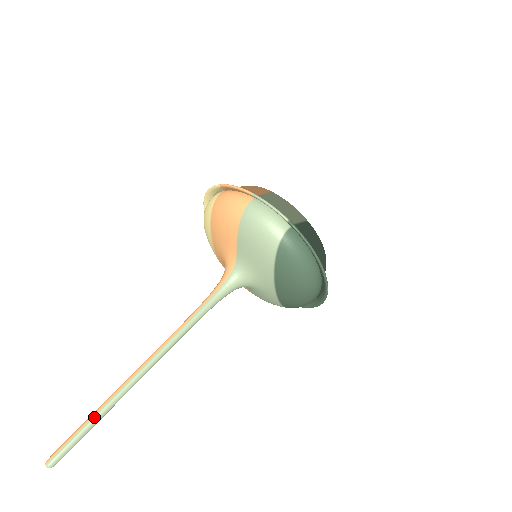
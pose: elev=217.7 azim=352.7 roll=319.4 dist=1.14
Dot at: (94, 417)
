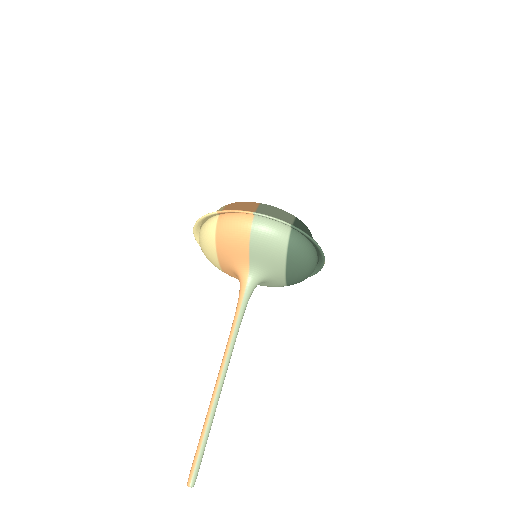
Dot at: (205, 435)
